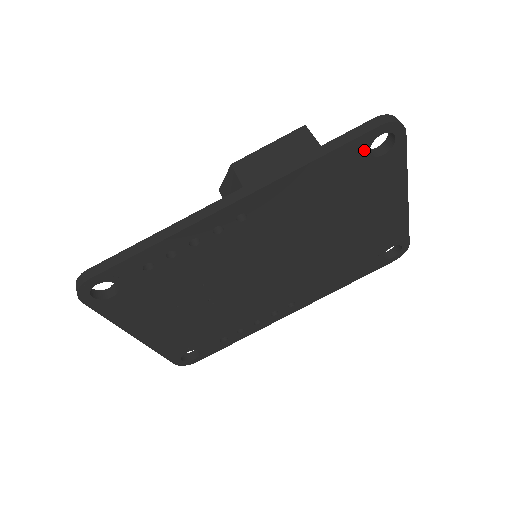
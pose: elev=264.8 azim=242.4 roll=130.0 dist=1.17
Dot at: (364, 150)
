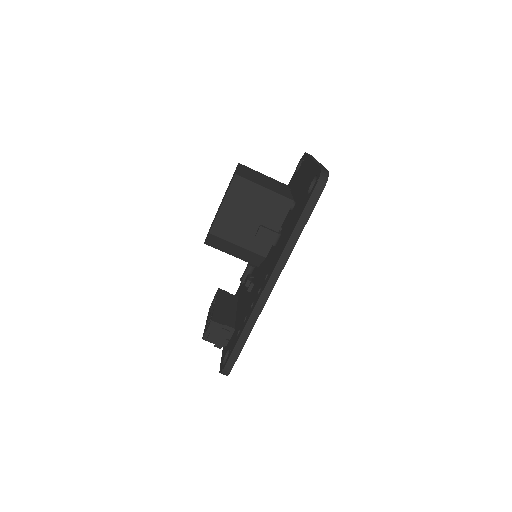
Dot at: occluded
